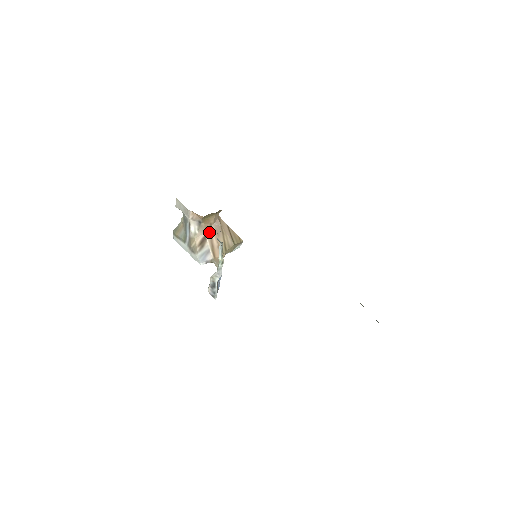
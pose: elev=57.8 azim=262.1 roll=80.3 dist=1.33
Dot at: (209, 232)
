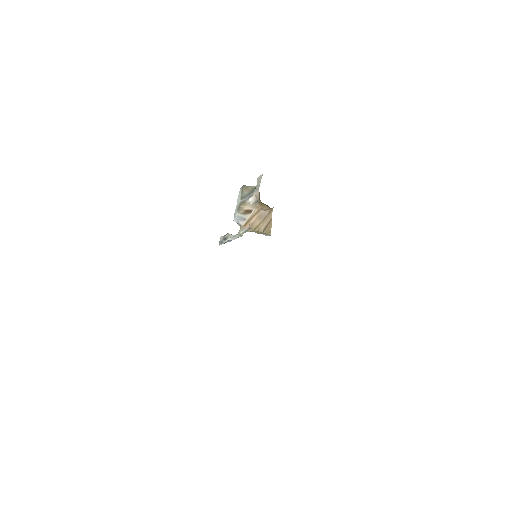
Dot at: (257, 211)
